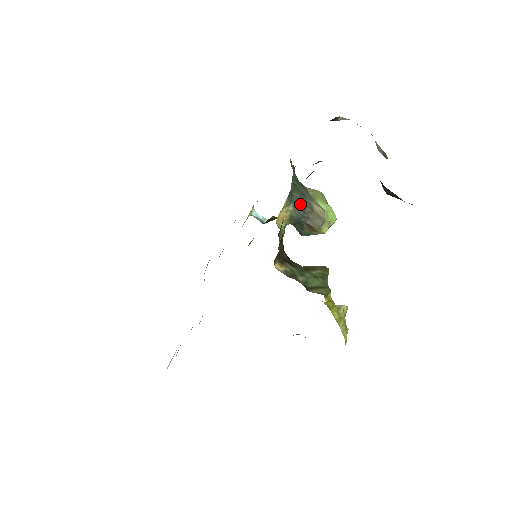
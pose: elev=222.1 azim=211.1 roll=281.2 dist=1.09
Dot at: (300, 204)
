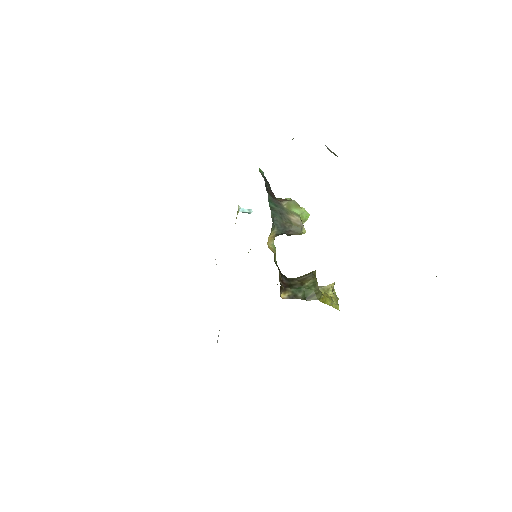
Dot at: (281, 224)
